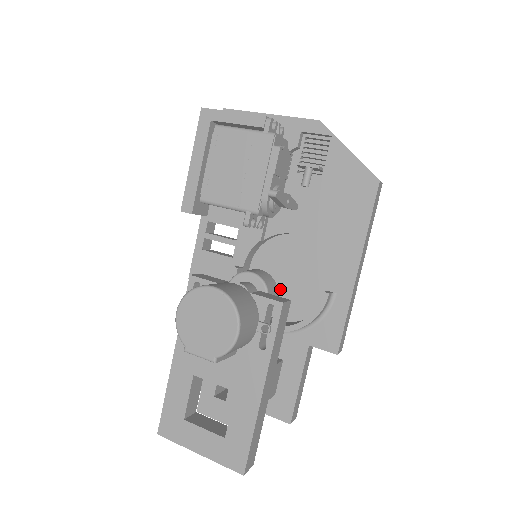
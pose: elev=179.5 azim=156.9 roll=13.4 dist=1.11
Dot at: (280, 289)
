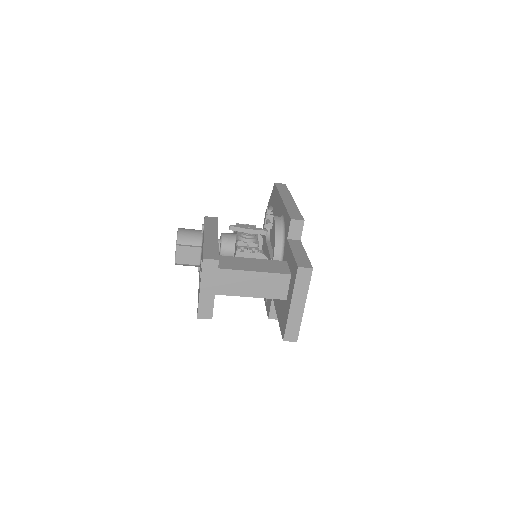
Dot at: occluded
